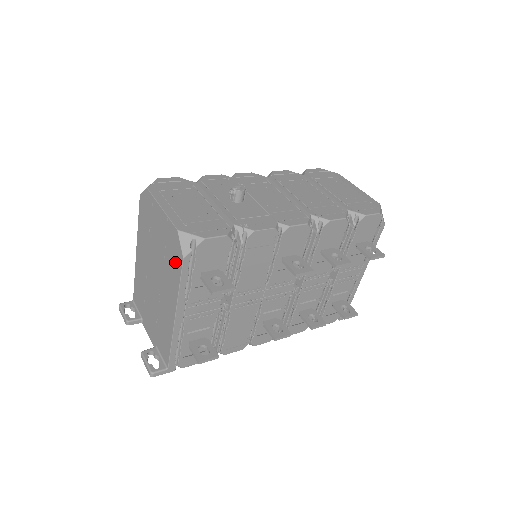
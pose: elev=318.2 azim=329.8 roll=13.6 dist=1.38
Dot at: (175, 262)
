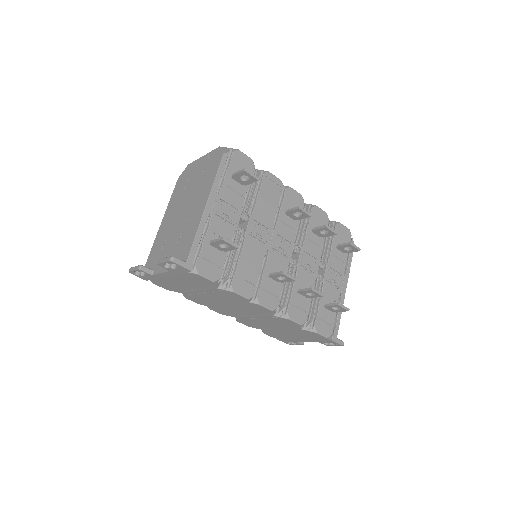
Dot at: (214, 166)
